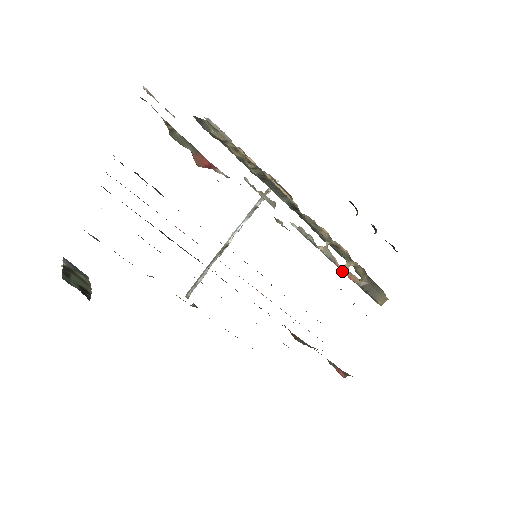
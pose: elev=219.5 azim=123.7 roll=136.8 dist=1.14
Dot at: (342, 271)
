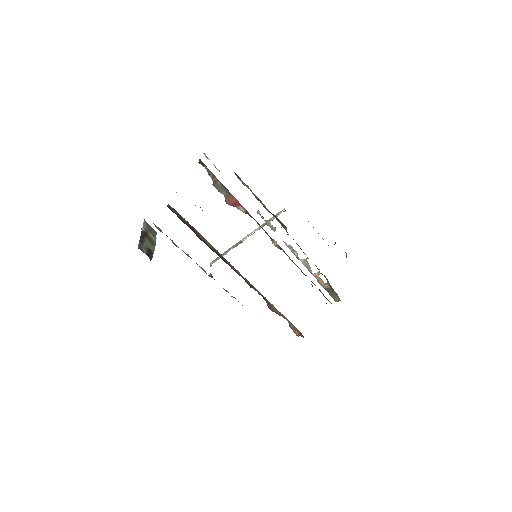
Dot at: (314, 276)
